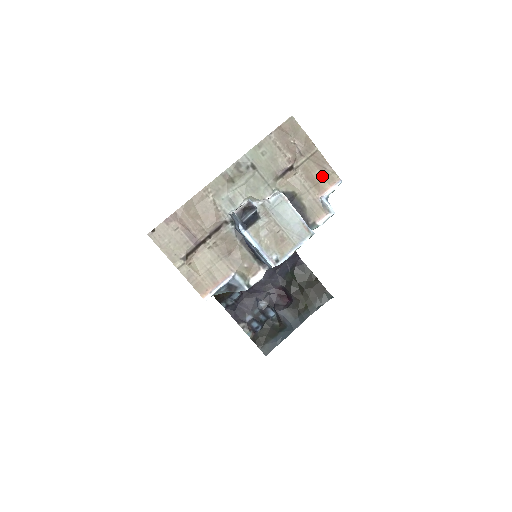
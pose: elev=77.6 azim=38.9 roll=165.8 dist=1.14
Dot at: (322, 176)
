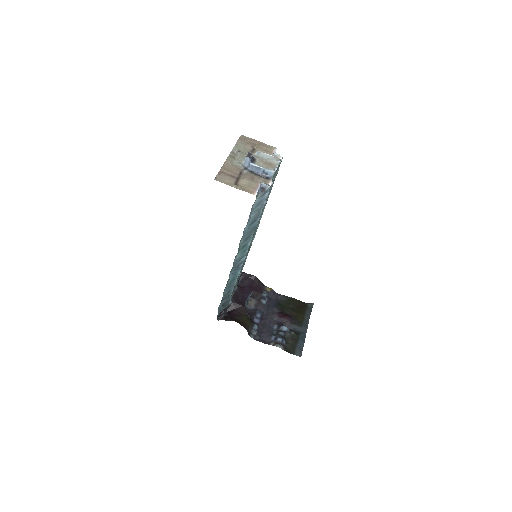
Dot at: (268, 148)
